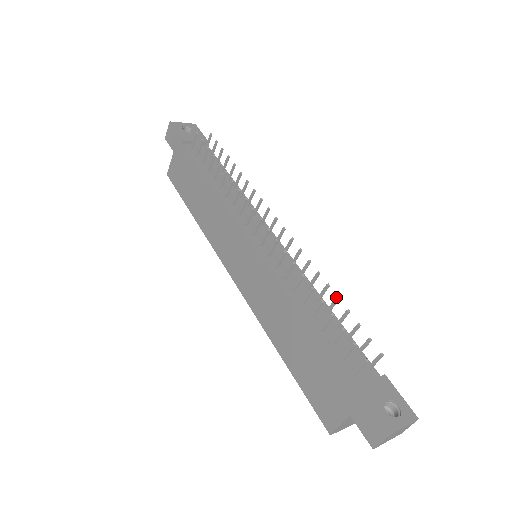
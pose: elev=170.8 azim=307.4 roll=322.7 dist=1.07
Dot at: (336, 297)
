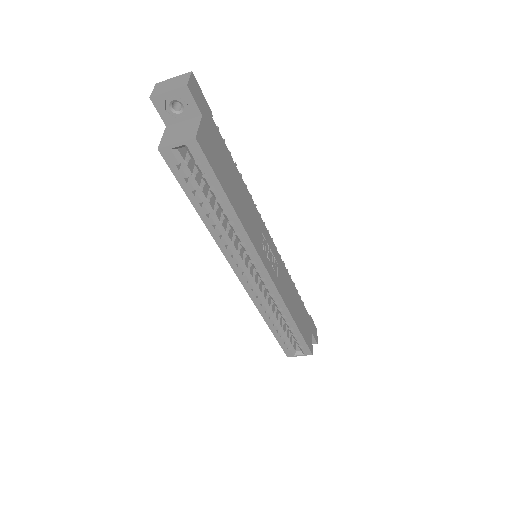
Dot at: occluded
